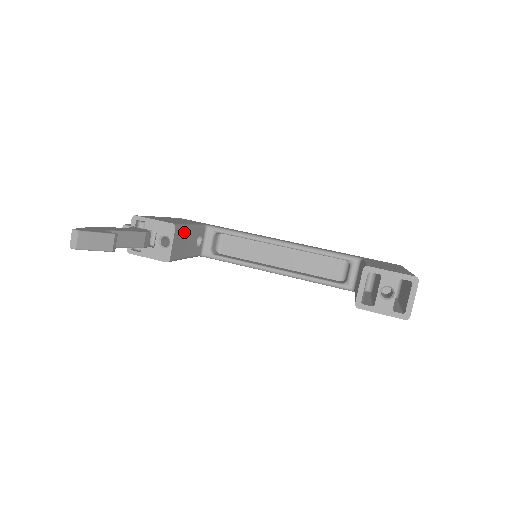
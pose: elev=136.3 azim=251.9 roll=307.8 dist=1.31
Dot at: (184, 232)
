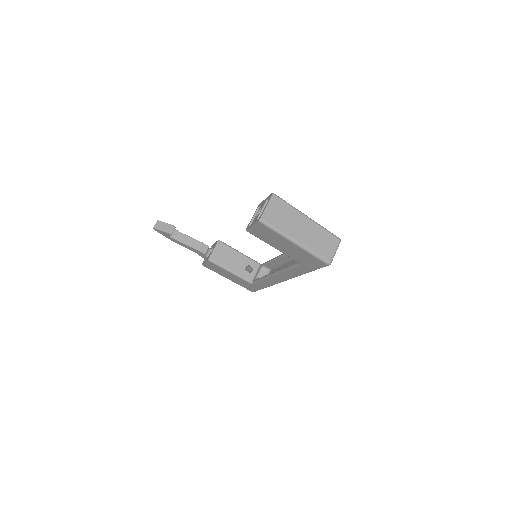
Dot at: (229, 250)
